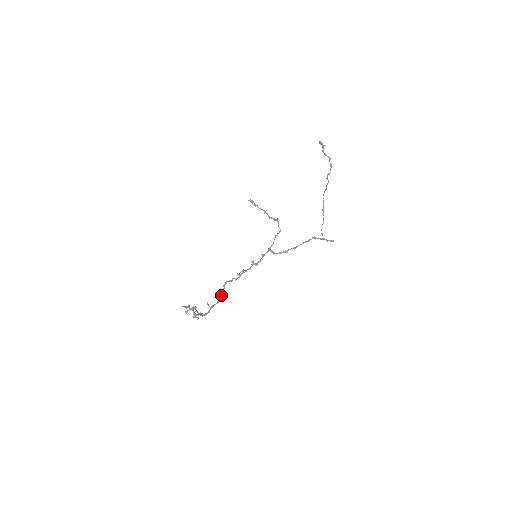
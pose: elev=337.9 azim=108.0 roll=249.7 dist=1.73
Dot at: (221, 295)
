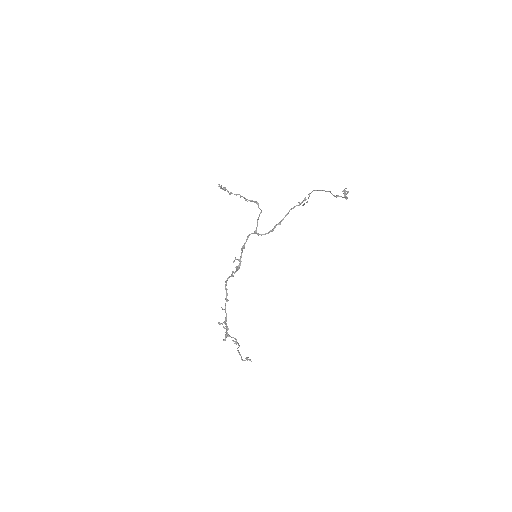
Dot at: (226, 291)
